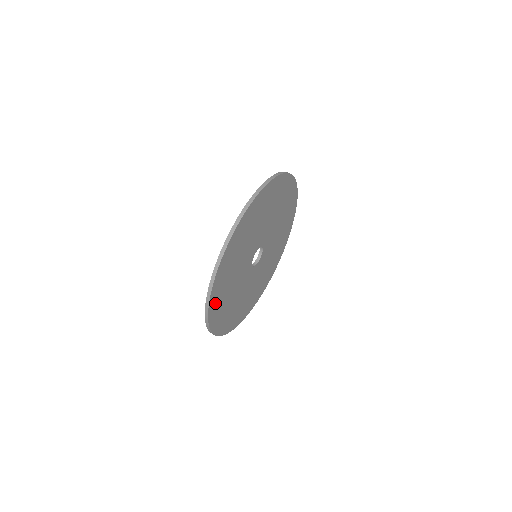
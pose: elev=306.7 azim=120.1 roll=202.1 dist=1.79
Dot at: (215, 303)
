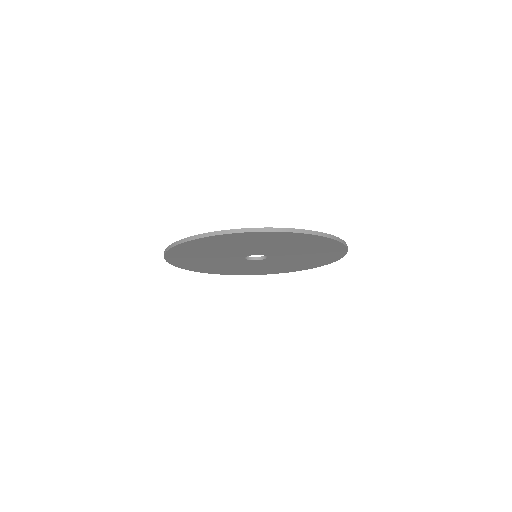
Dot at: (177, 259)
